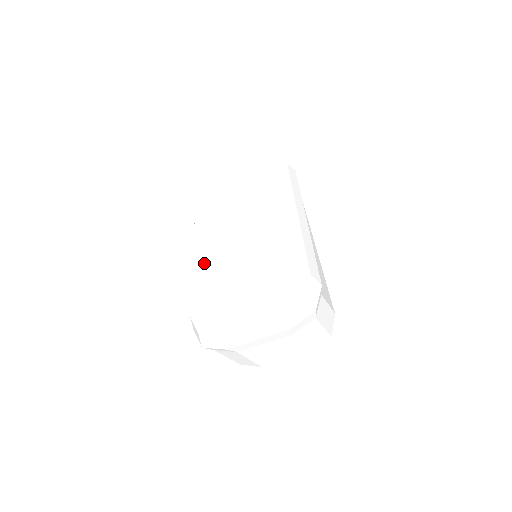
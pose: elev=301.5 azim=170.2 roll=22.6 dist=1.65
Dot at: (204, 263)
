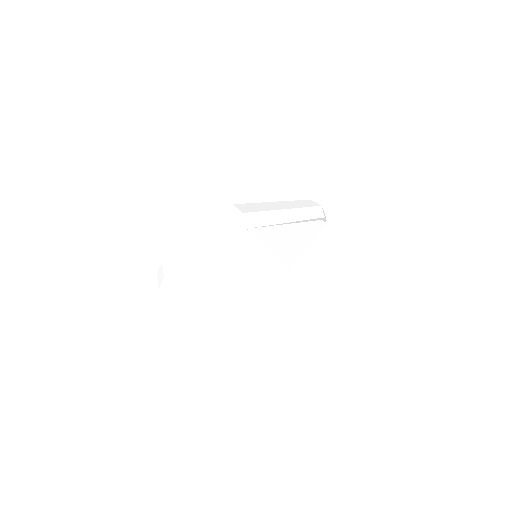
Dot at: occluded
